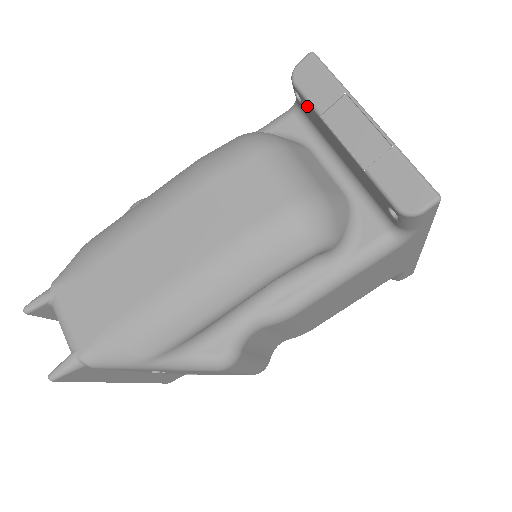
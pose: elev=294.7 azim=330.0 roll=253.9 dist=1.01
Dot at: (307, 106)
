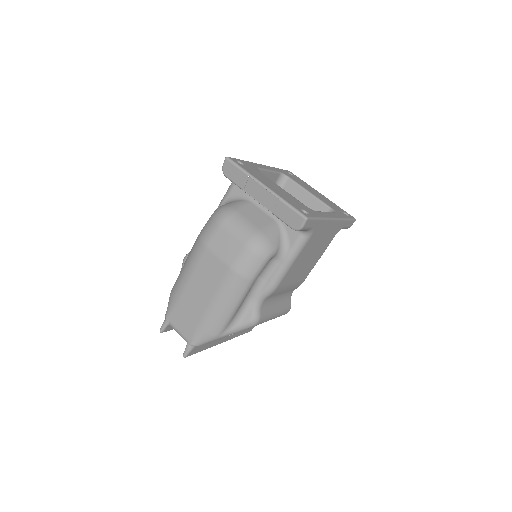
Dot at: occluded
